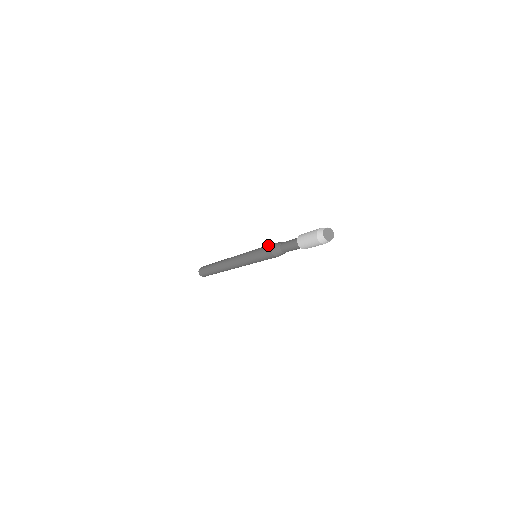
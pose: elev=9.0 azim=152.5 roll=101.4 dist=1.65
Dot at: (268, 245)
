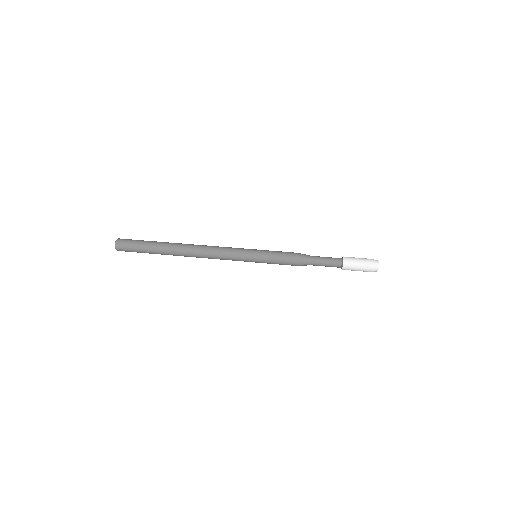
Dot at: (289, 255)
